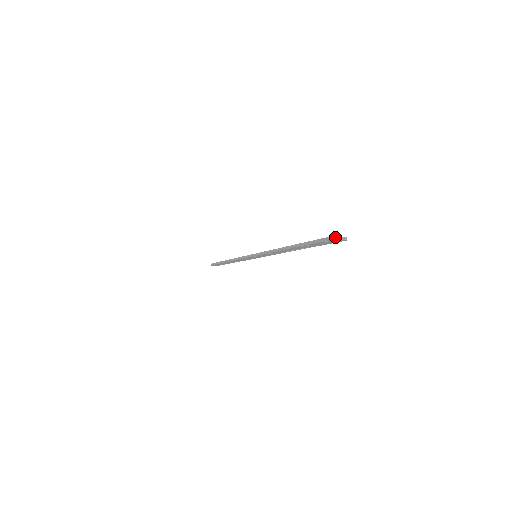
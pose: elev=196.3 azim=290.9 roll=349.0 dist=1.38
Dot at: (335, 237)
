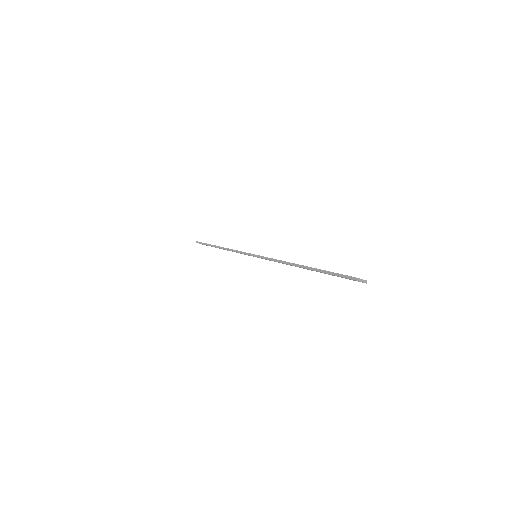
Dot at: (358, 279)
